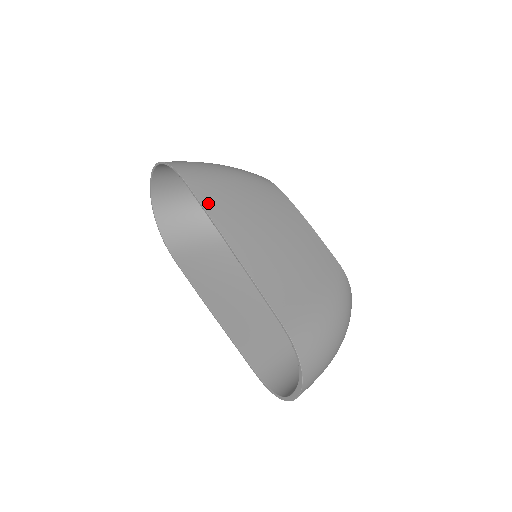
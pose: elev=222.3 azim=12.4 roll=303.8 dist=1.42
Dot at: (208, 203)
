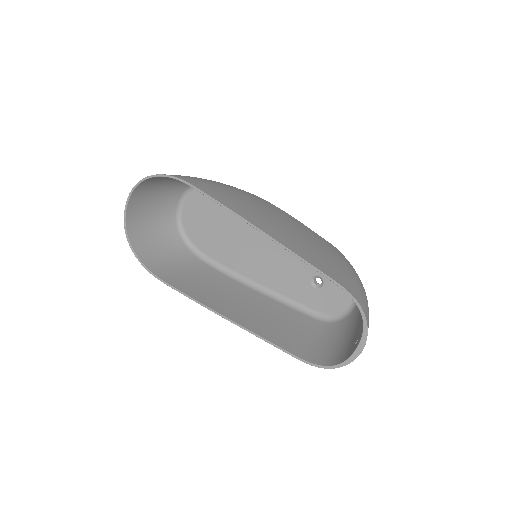
Dot at: (223, 201)
